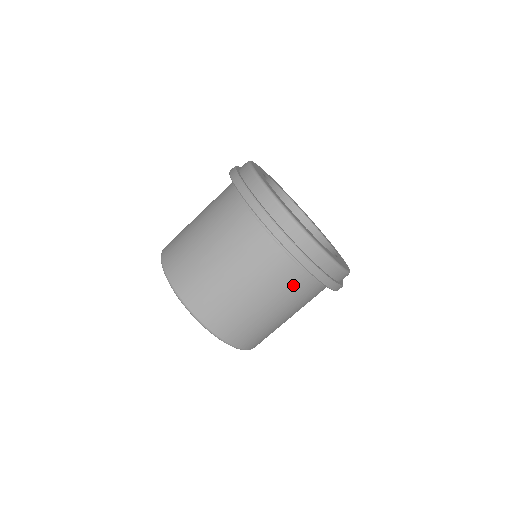
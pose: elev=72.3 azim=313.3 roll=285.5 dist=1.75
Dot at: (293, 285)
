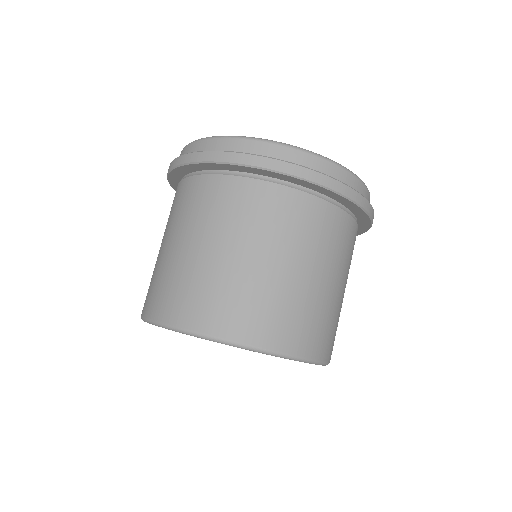
Dot at: (351, 244)
